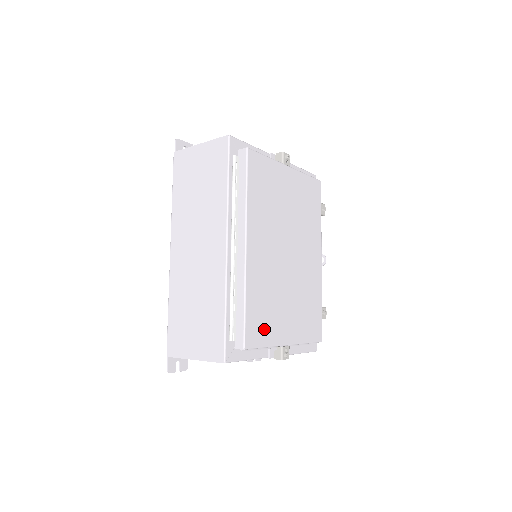
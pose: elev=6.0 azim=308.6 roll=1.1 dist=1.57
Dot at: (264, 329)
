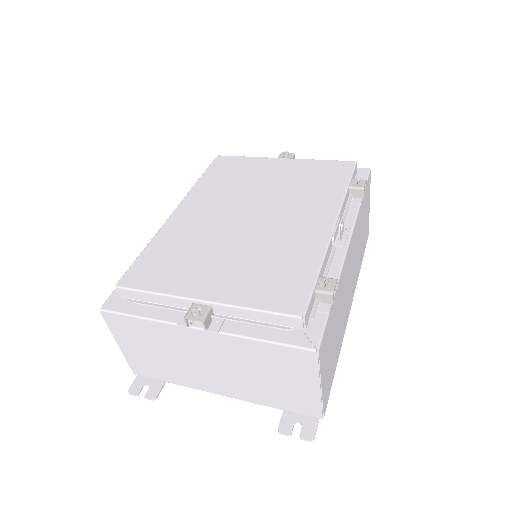
Dot at: (161, 275)
